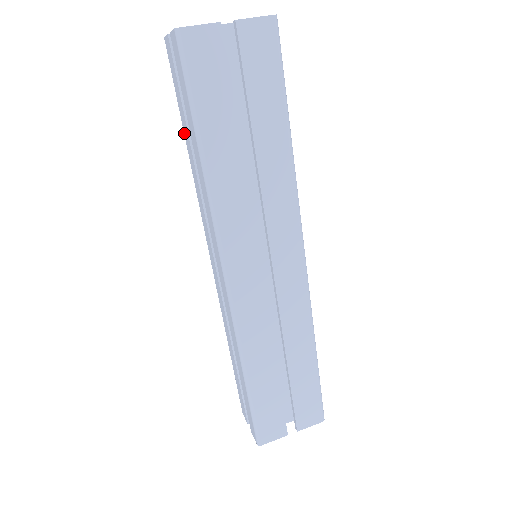
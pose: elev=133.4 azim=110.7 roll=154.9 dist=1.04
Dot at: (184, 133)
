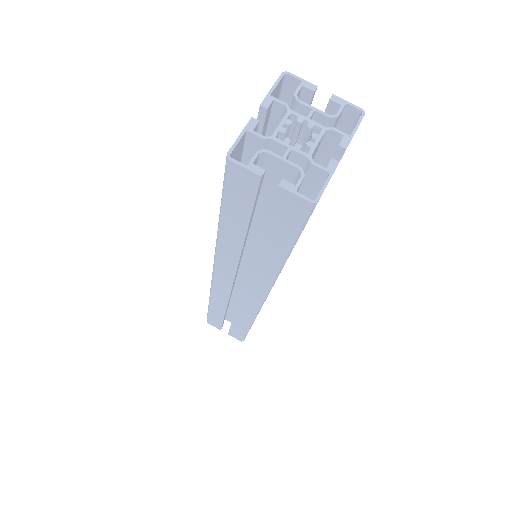
Dot at: (224, 222)
